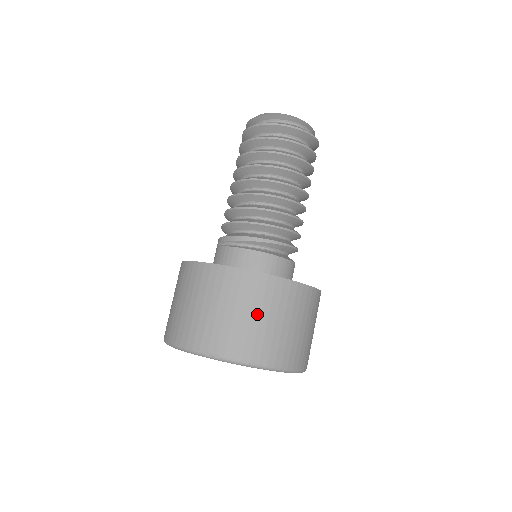
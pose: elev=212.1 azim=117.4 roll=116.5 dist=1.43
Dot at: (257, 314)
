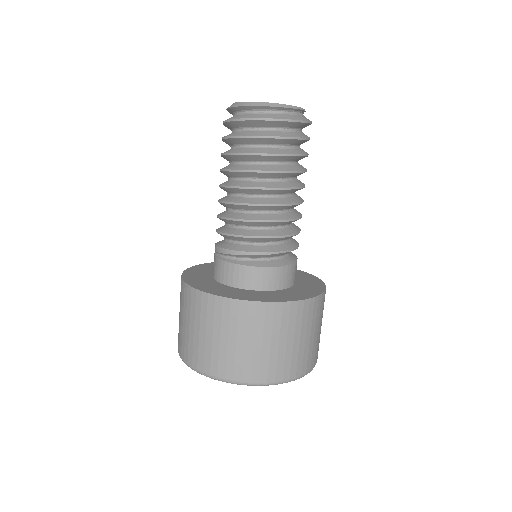
Dot at: (233, 338)
